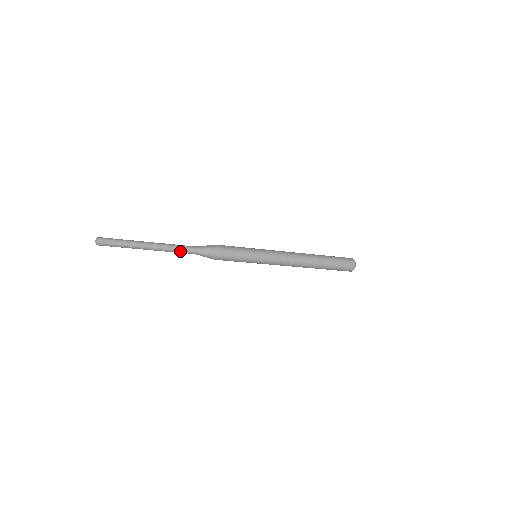
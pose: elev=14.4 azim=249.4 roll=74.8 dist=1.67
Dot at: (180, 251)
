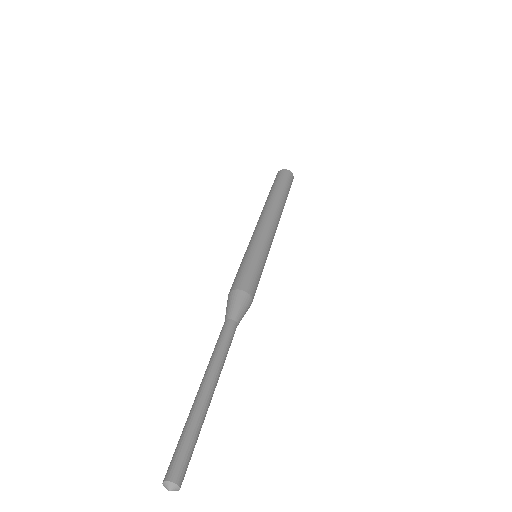
Dot at: occluded
